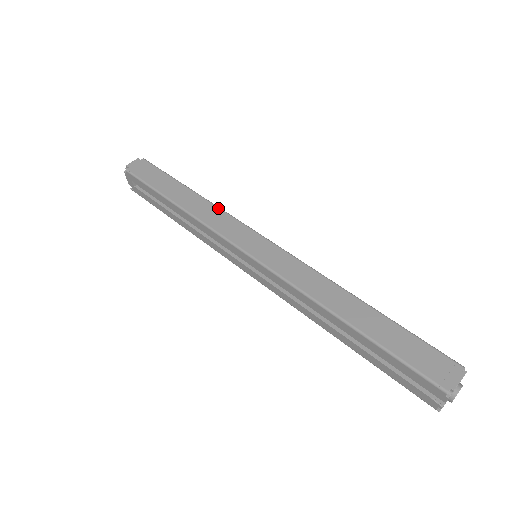
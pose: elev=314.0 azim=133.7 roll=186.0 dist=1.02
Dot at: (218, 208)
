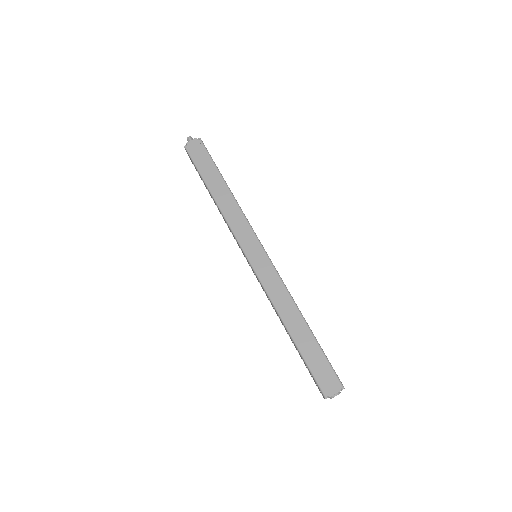
Dot at: (240, 211)
